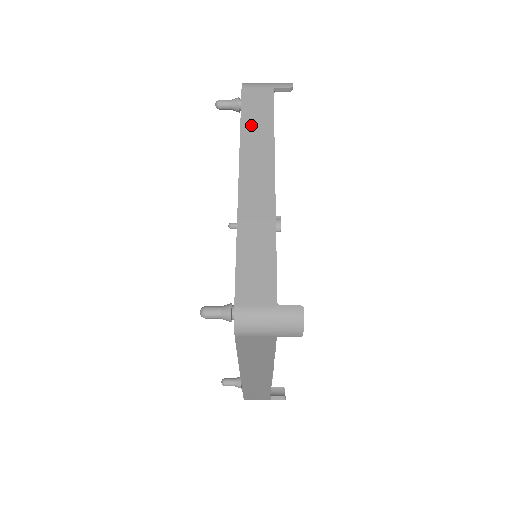
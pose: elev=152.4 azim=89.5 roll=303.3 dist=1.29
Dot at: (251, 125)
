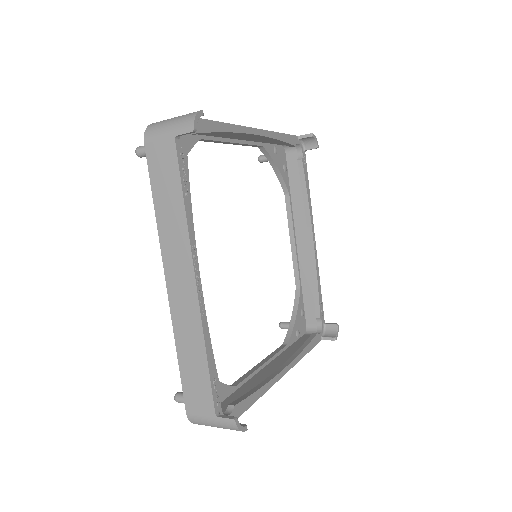
Dot at: occluded
